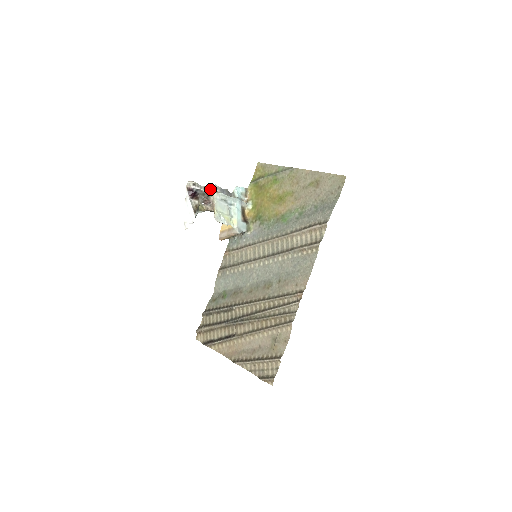
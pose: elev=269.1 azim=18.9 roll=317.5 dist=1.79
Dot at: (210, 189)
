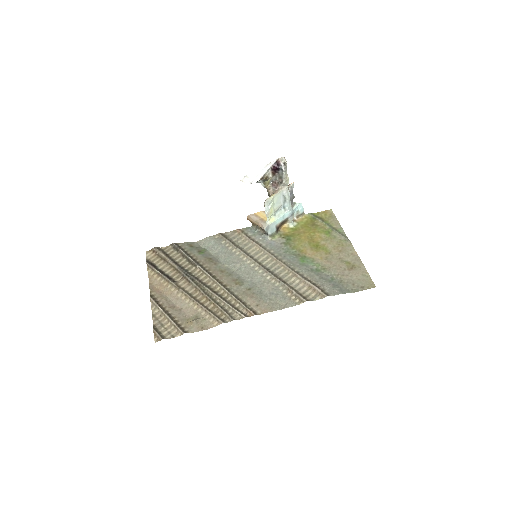
Dot at: (288, 180)
